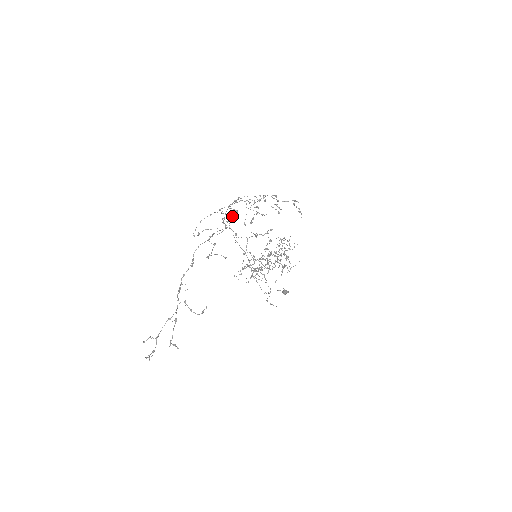
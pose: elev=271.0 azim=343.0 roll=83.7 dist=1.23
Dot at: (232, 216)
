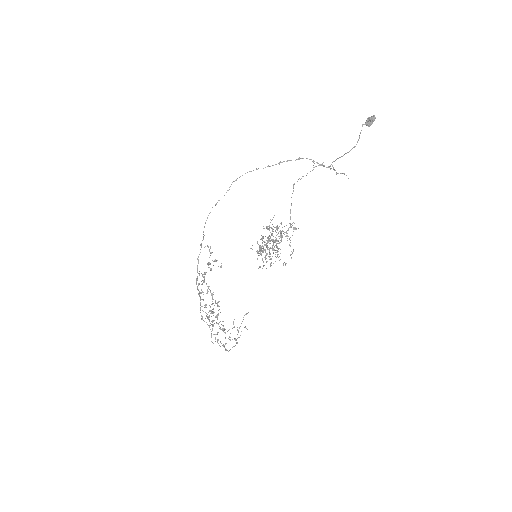
Dot at: (203, 292)
